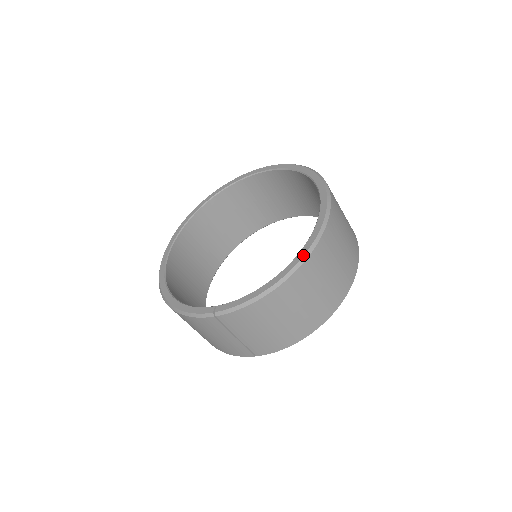
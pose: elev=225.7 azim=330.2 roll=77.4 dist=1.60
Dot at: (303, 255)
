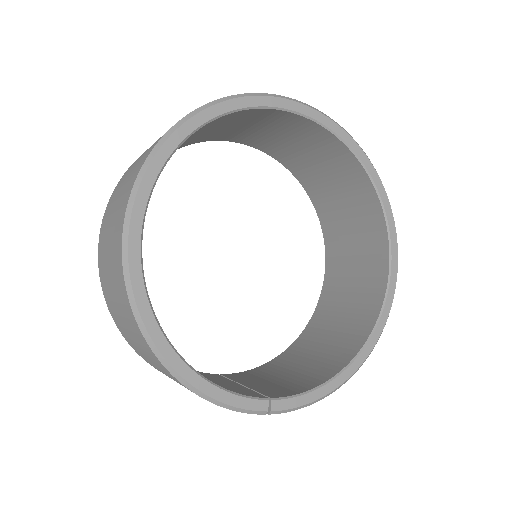
Dot at: occluded
